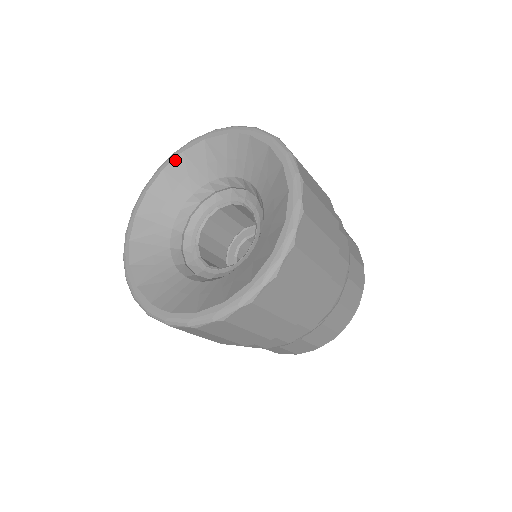
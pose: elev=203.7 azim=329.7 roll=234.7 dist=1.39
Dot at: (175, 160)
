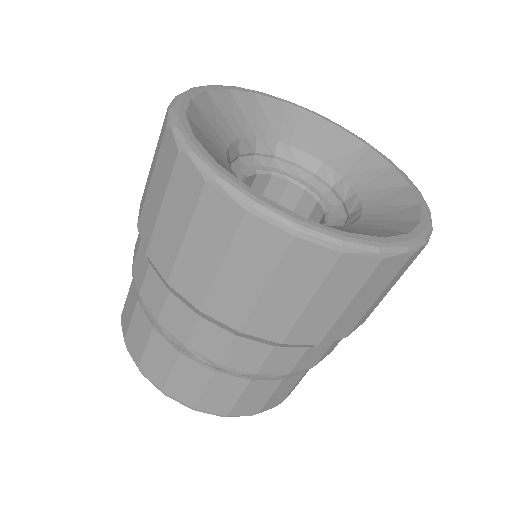
Dot at: (221, 91)
